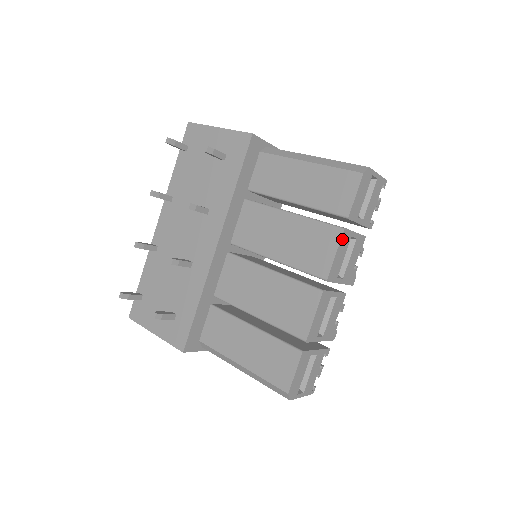
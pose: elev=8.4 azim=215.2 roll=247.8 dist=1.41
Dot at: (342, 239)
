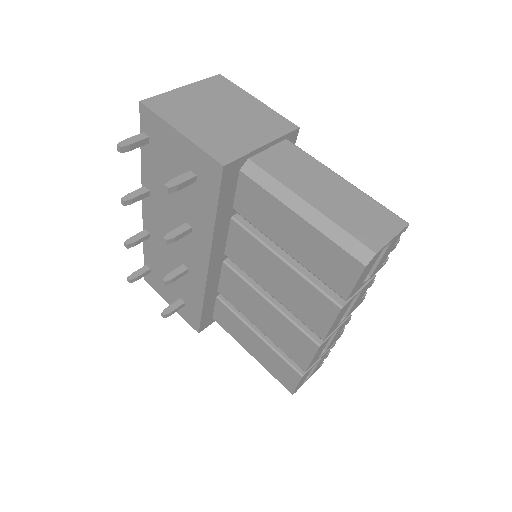
Dot at: (339, 313)
